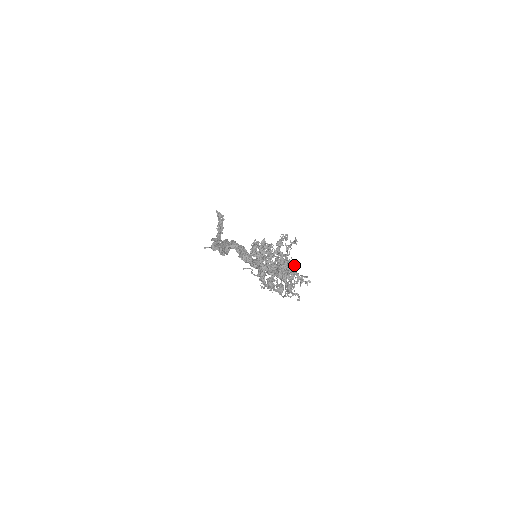
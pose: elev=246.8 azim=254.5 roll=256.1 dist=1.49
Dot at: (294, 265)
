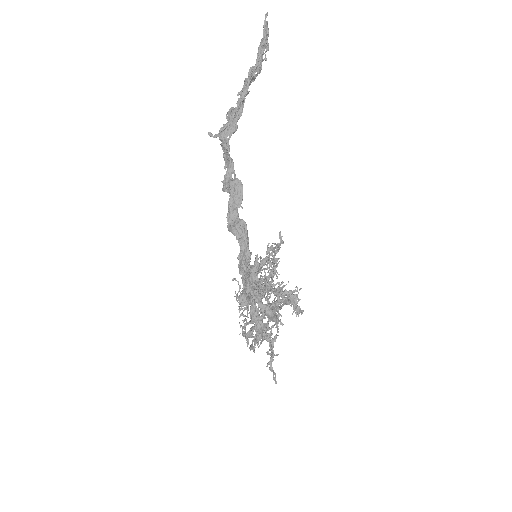
Dot at: (278, 331)
